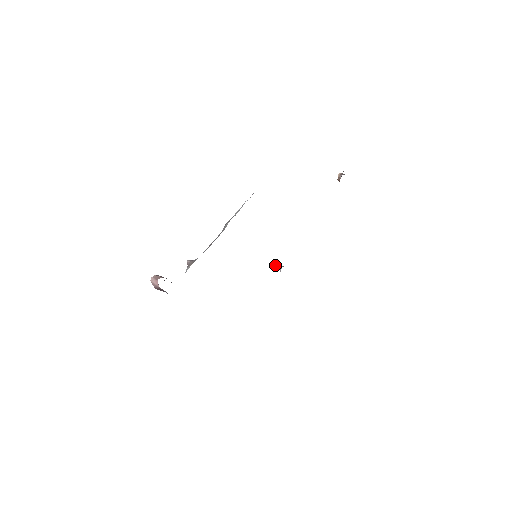
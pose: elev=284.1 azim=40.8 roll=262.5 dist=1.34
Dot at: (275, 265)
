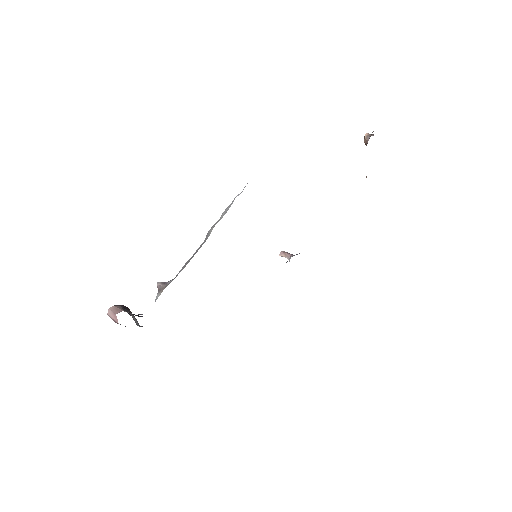
Dot at: (282, 254)
